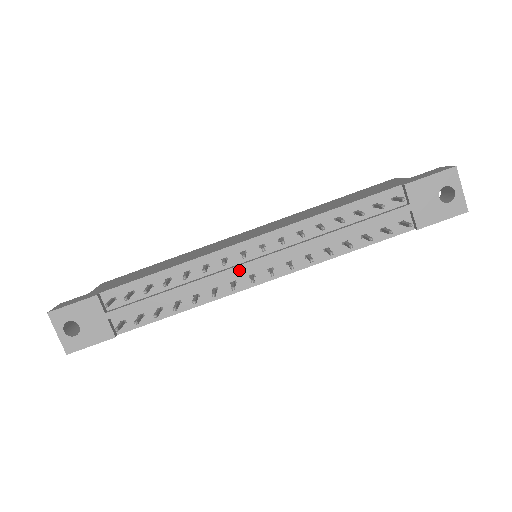
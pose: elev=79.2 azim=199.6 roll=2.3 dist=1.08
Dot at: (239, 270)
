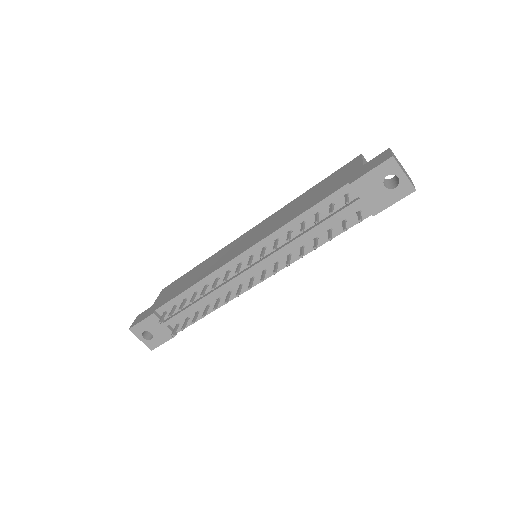
Dot at: (240, 278)
